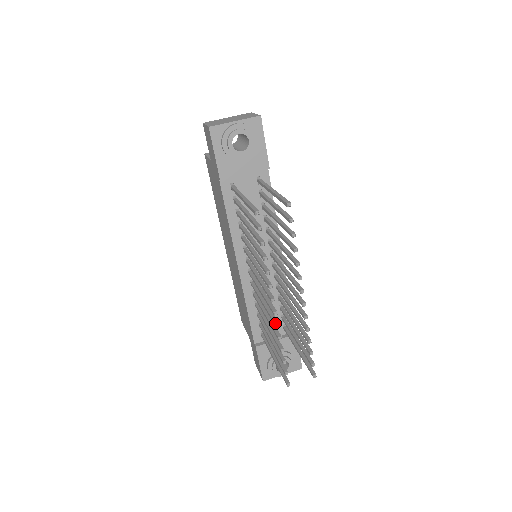
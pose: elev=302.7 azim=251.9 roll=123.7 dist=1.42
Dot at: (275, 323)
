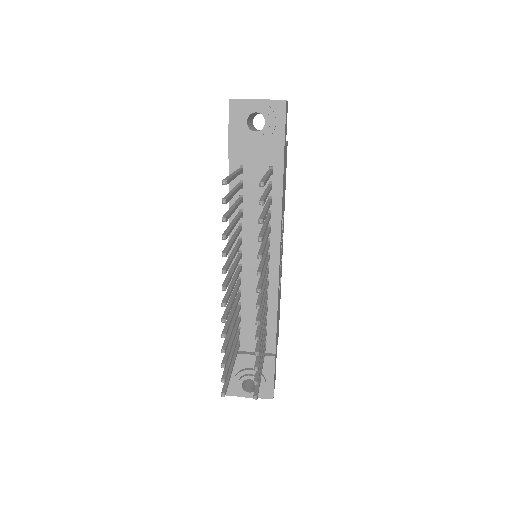
Dot at: (222, 316)
